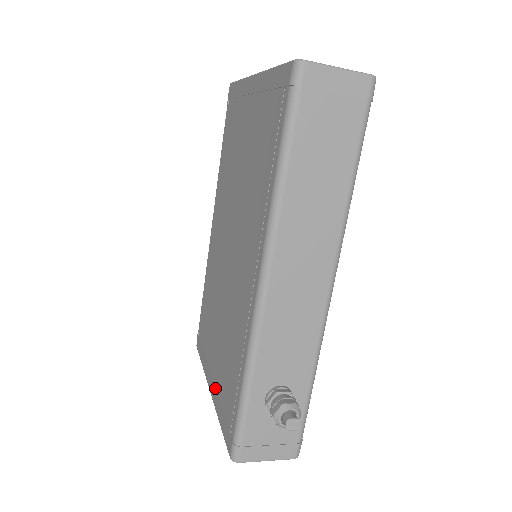
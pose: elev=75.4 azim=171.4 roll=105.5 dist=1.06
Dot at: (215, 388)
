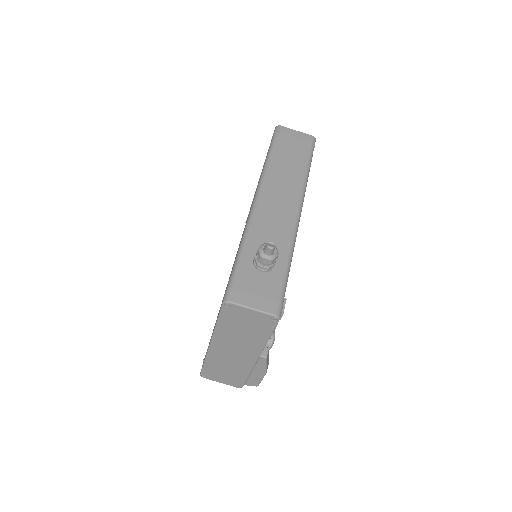
Dot at: occluded
